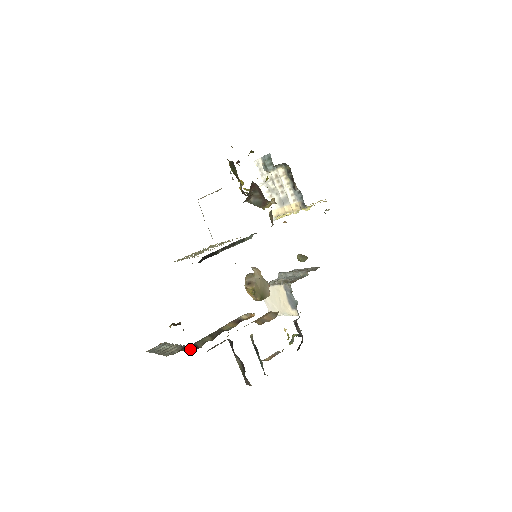
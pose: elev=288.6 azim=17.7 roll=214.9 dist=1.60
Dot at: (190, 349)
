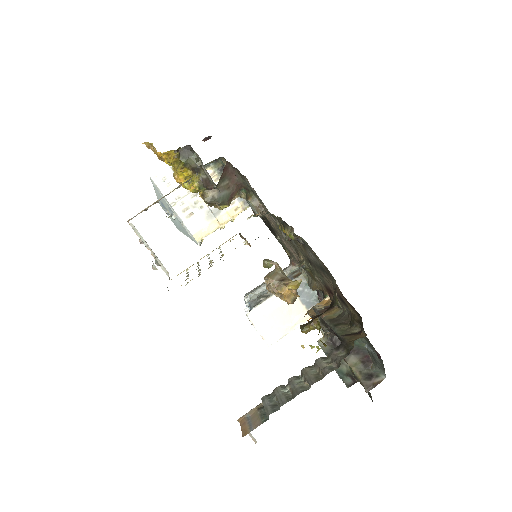
Dot at: (355, 337)
